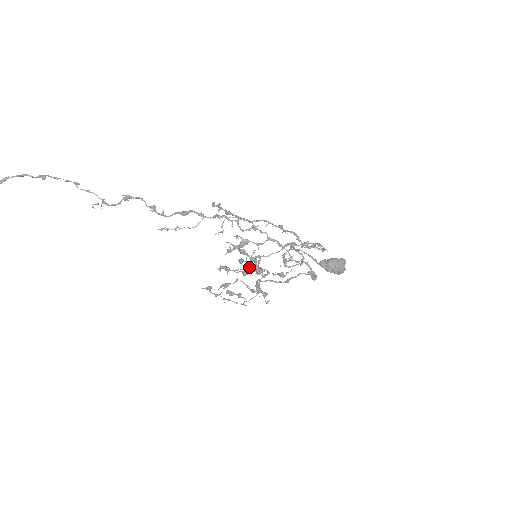
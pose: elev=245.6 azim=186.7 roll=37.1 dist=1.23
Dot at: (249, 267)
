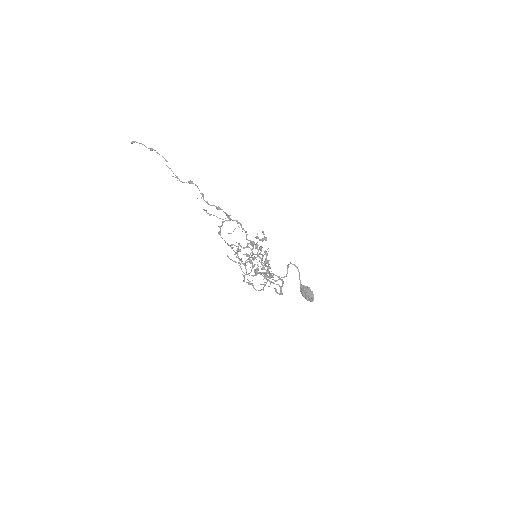
Dot at: (238, 263)
